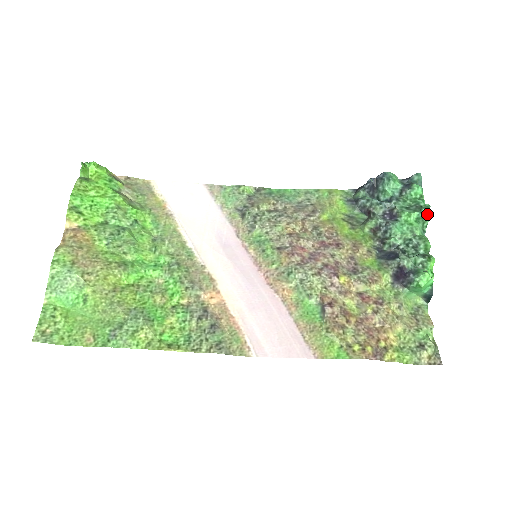
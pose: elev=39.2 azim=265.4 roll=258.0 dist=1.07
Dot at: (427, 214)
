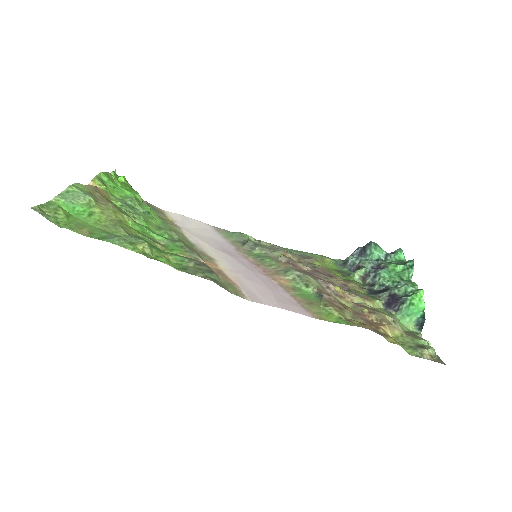
Dot at: (412, 265)
